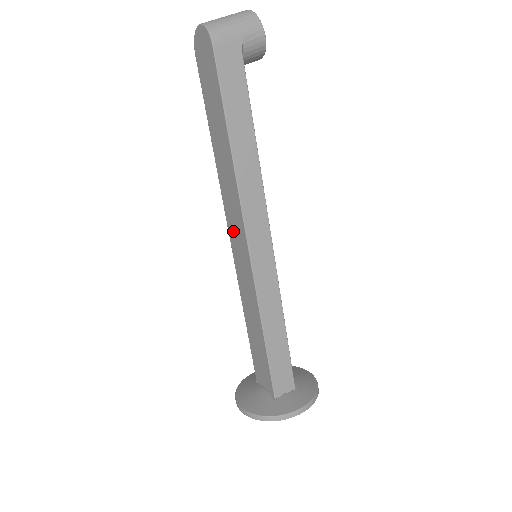
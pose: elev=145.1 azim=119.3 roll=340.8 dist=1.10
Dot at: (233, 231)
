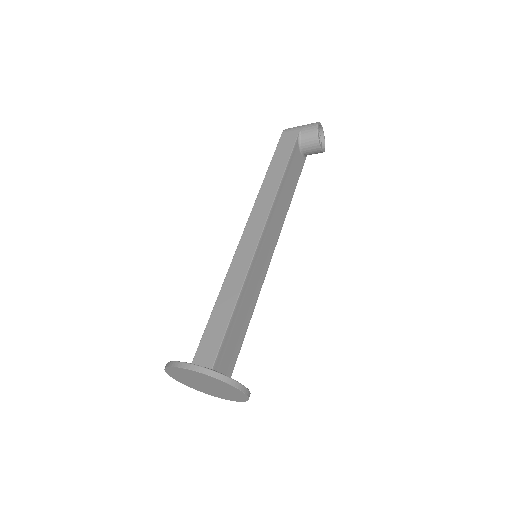
Dot at: occluded
